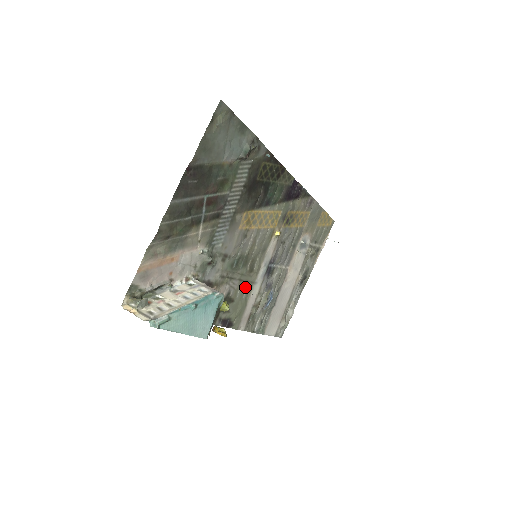
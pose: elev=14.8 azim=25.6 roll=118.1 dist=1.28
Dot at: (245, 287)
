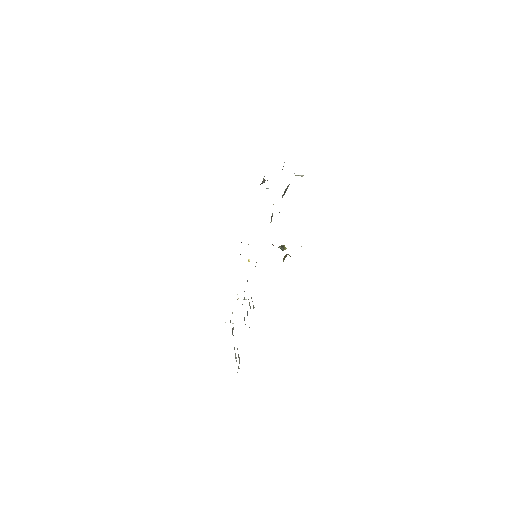
Dot at: occluded
